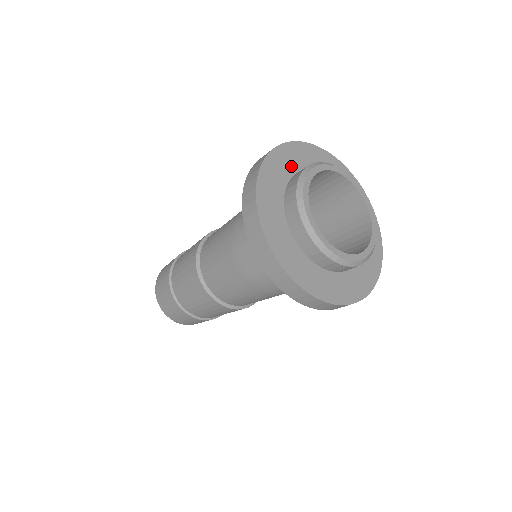
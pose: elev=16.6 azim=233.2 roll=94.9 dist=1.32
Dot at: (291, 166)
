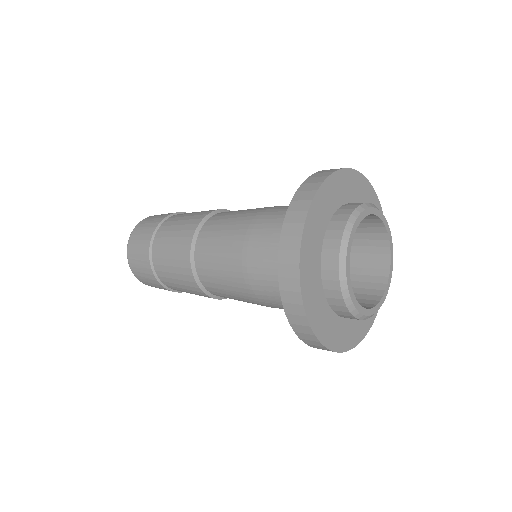
Dot at: (342, 195)
